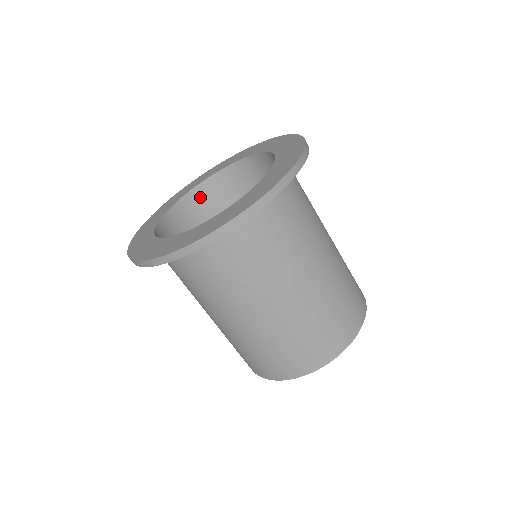
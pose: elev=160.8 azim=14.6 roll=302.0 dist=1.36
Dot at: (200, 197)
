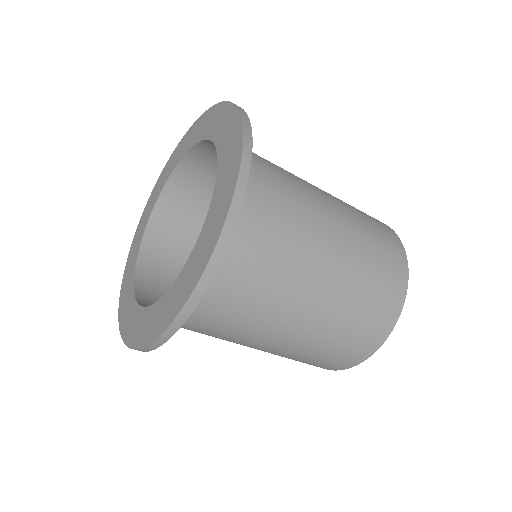
Dot at: (158, 233)
